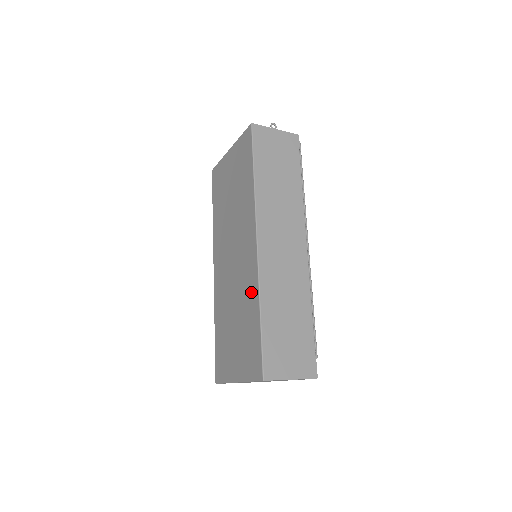
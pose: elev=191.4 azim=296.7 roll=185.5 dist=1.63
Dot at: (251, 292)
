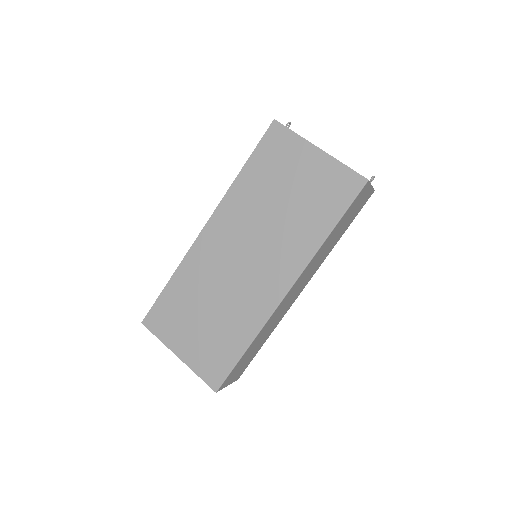
Dot at: (249, 320)
